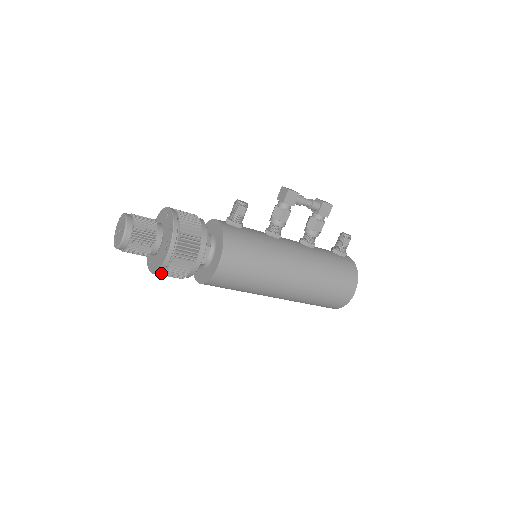
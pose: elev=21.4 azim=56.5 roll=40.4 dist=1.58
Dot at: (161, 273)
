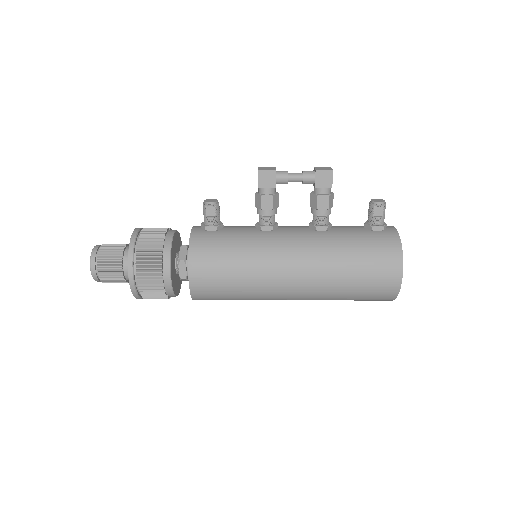
Dot at: (143, 297)
